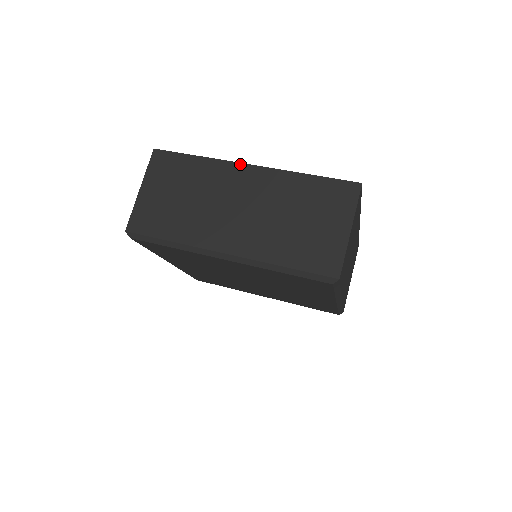
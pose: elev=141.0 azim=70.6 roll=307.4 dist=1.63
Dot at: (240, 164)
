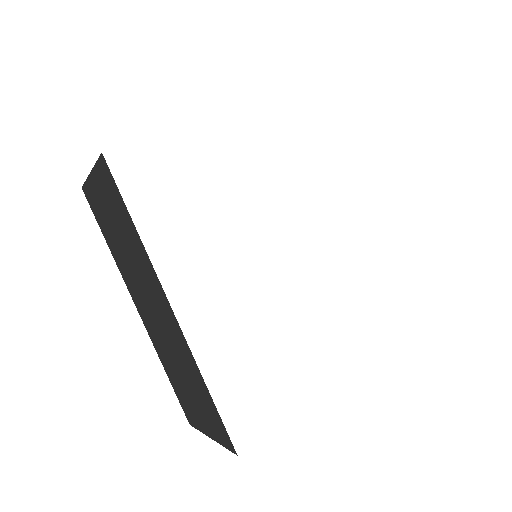
Dot at: (164, 294)
